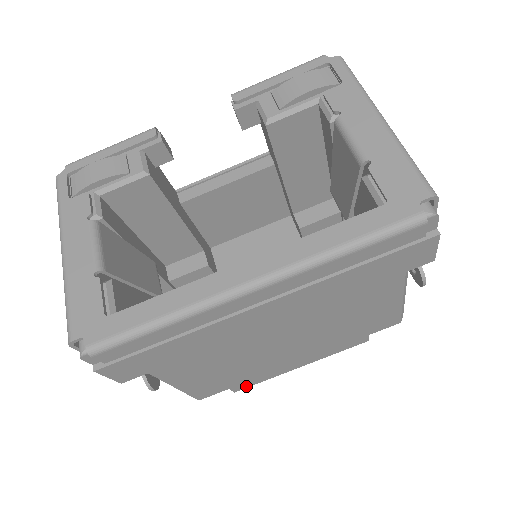
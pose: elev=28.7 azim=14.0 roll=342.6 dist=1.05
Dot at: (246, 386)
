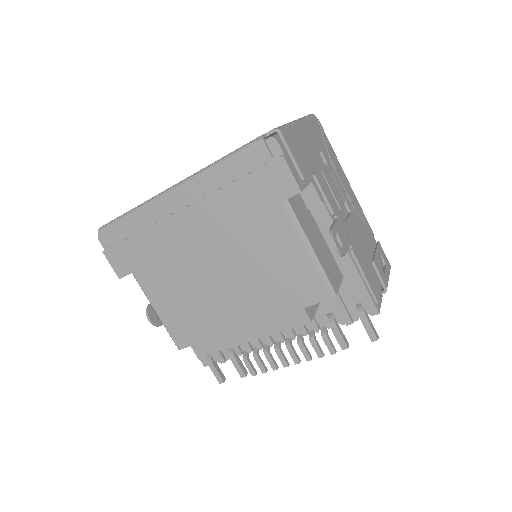
Dot at: (214, 349)
